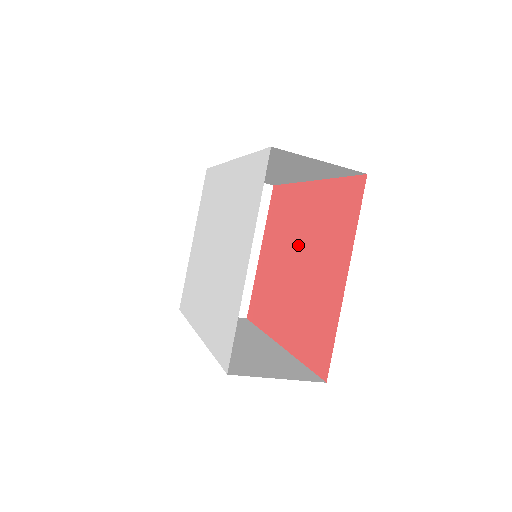
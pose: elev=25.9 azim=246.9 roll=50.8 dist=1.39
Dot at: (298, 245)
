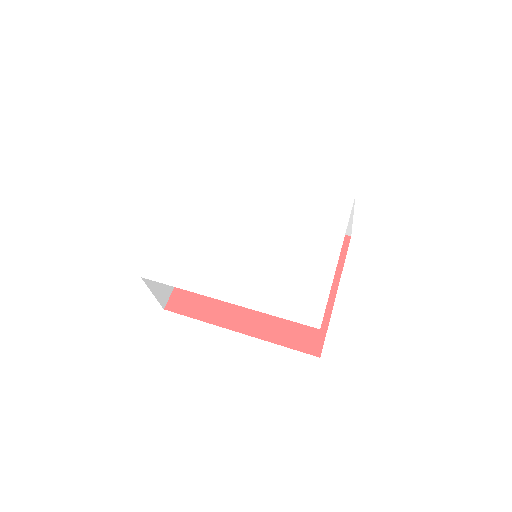
Dot at: occluded
